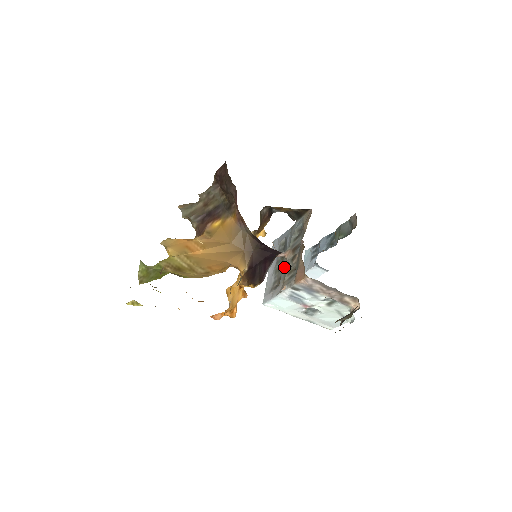
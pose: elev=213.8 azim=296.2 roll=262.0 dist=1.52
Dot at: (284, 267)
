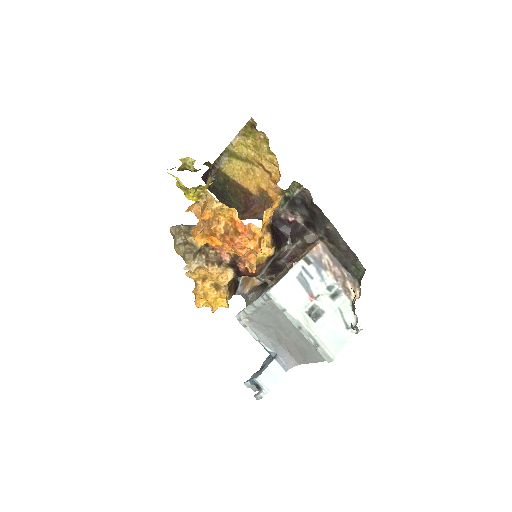
Dot at: (277, 279)
